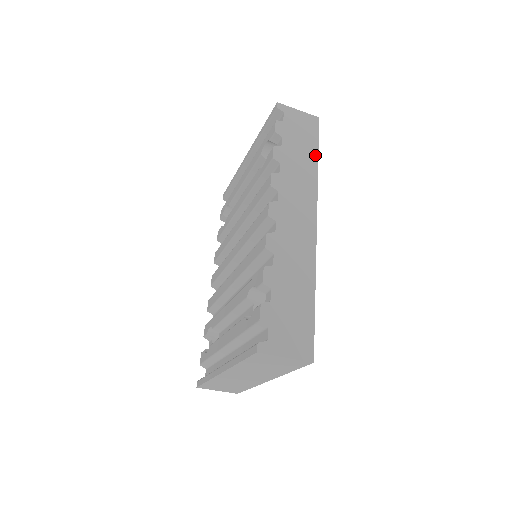
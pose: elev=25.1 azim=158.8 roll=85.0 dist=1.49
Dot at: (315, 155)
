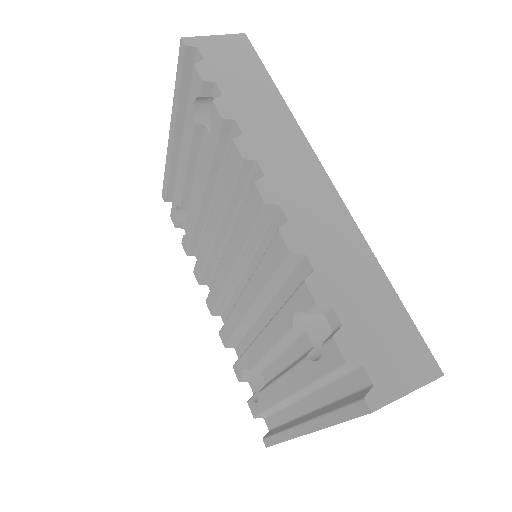
Dot at: (271, 86)
